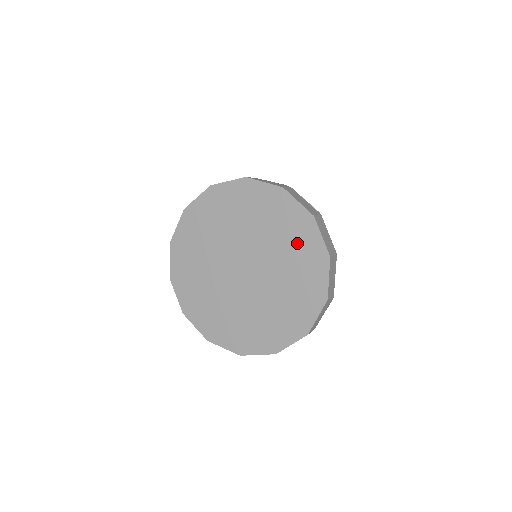
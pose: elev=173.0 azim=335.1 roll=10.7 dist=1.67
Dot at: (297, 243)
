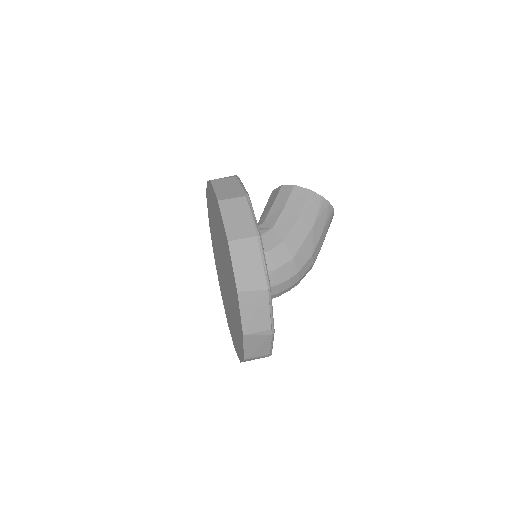
Dot at: (222, 234)
